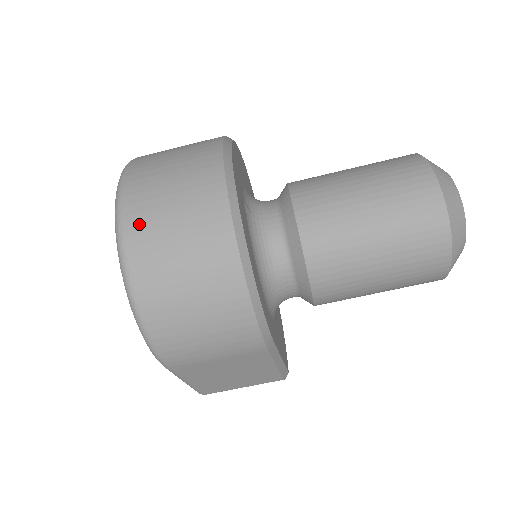
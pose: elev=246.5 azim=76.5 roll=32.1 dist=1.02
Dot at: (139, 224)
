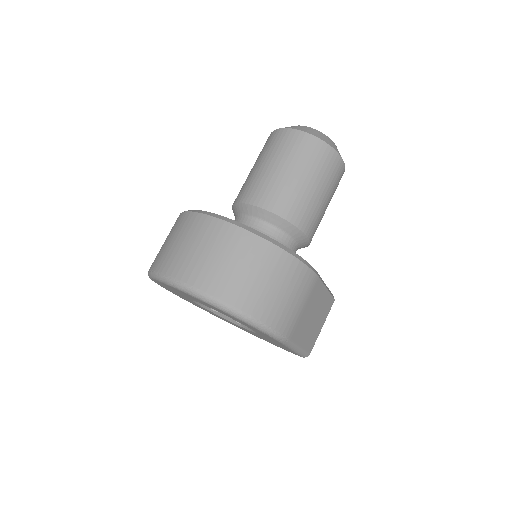
Dot at: (205, 279)
